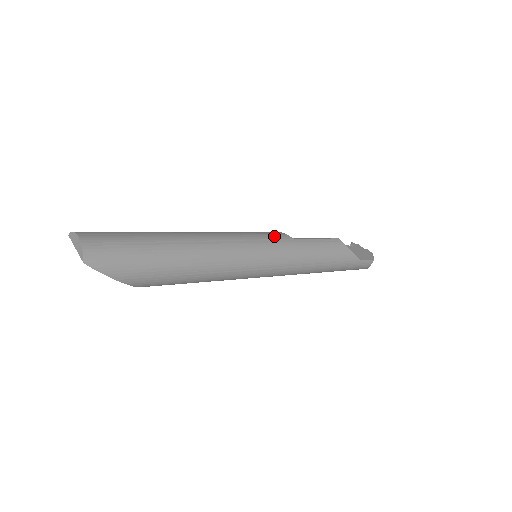
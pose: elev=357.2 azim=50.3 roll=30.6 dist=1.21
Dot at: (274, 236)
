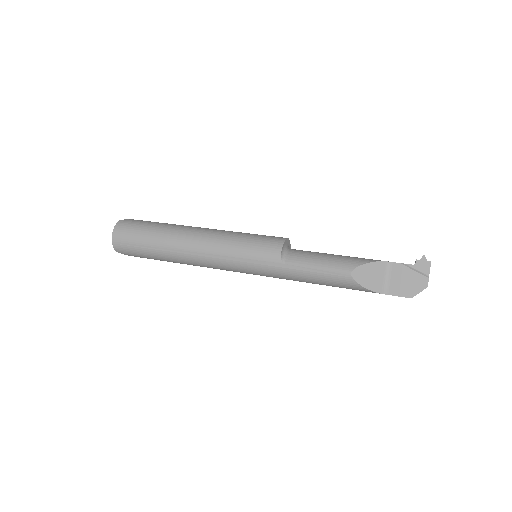
Dot at: (262, 257)
